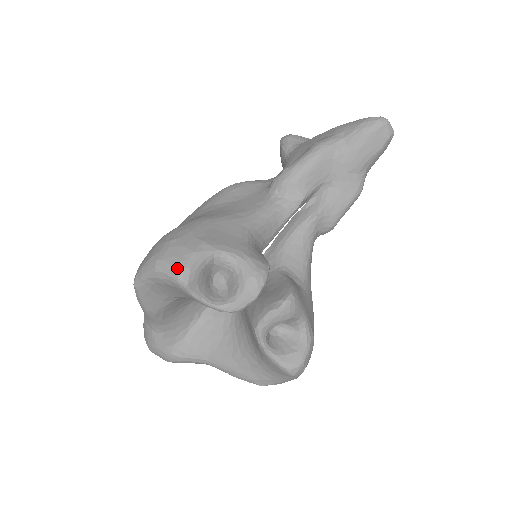
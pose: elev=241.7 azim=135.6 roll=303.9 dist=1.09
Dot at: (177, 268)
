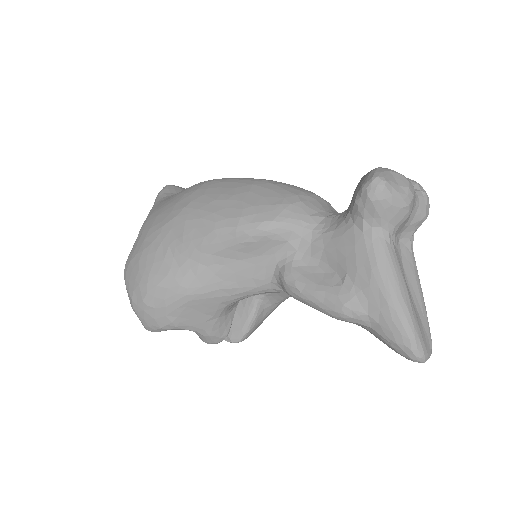
Dot at: (146, 328)
